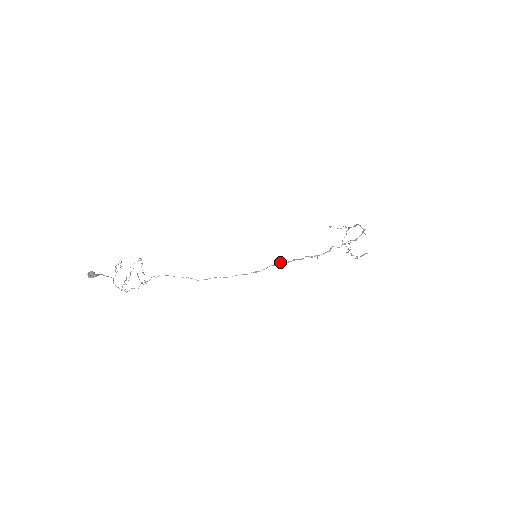
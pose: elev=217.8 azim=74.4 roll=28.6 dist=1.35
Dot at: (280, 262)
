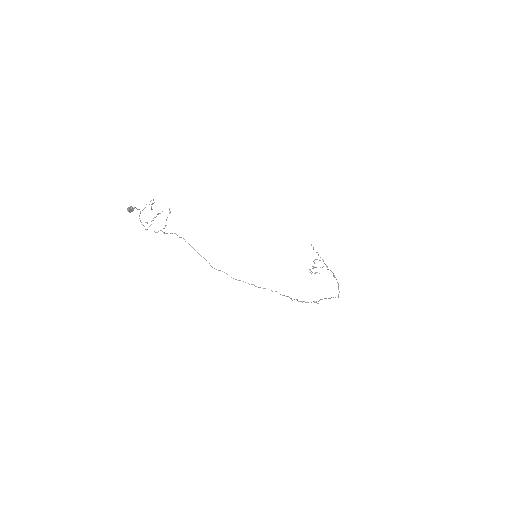
Dot at: occluded
